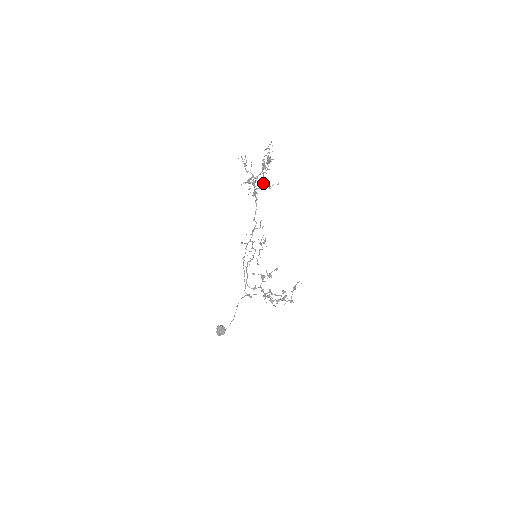
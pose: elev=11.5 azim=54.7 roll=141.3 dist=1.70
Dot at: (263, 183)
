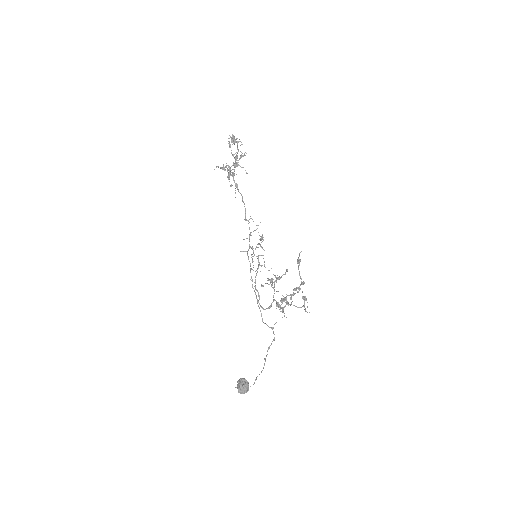
Dot at: (236, 165)
